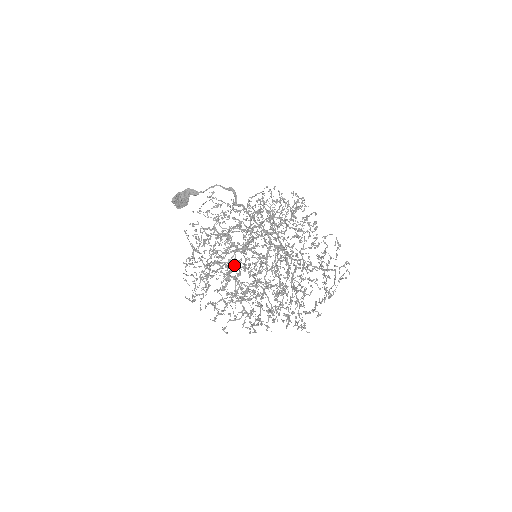
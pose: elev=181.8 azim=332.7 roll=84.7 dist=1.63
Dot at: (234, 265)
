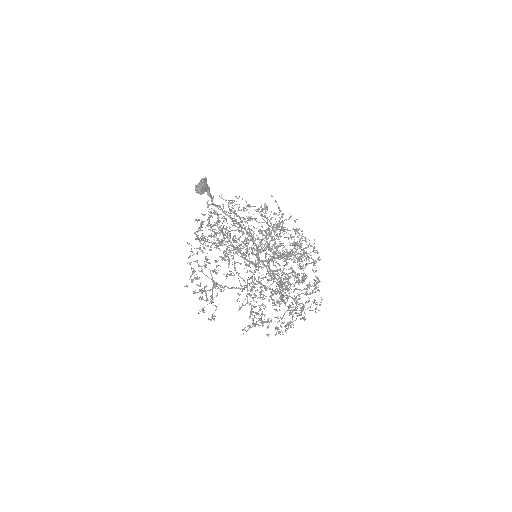
Dot at: occluded
